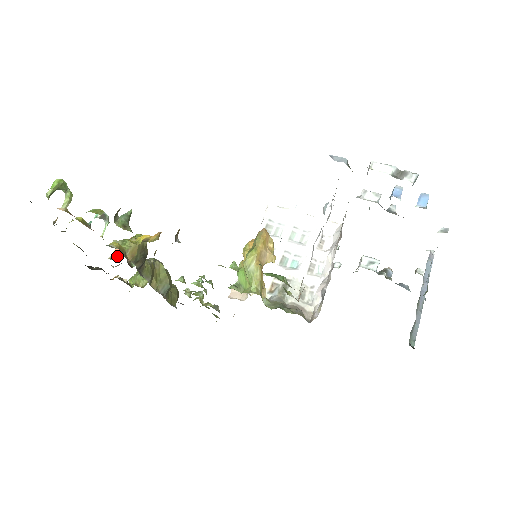
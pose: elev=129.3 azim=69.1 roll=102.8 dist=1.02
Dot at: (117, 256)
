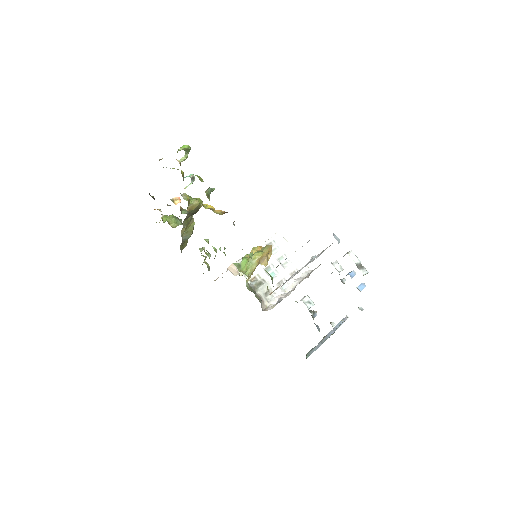
Dot at: (176, 201)
